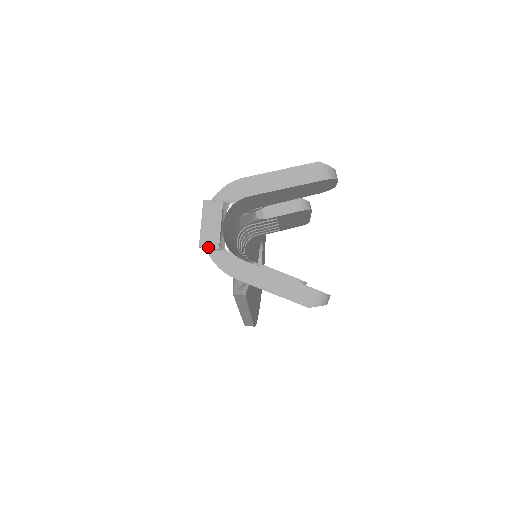
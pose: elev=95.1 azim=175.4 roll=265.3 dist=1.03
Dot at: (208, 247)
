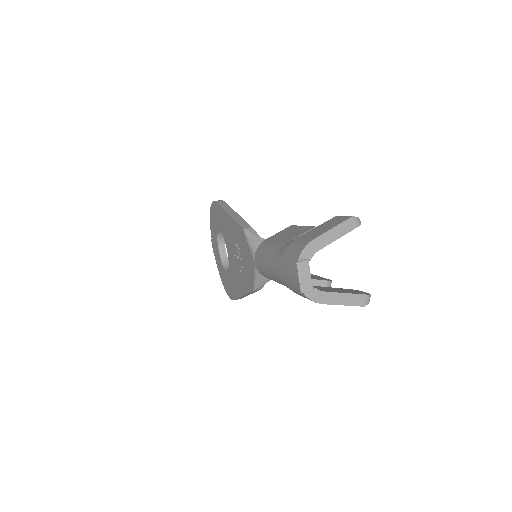
Dot at: (307, 292)
